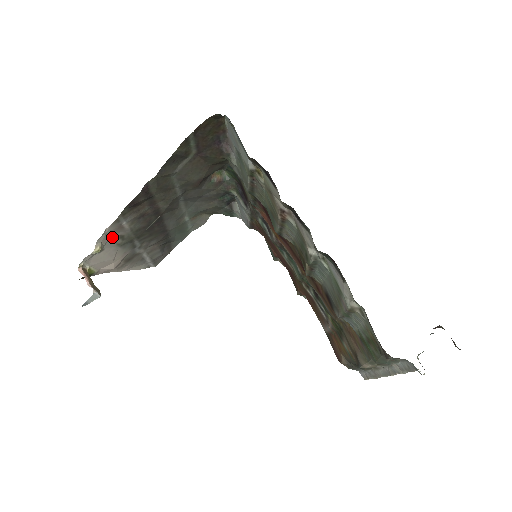
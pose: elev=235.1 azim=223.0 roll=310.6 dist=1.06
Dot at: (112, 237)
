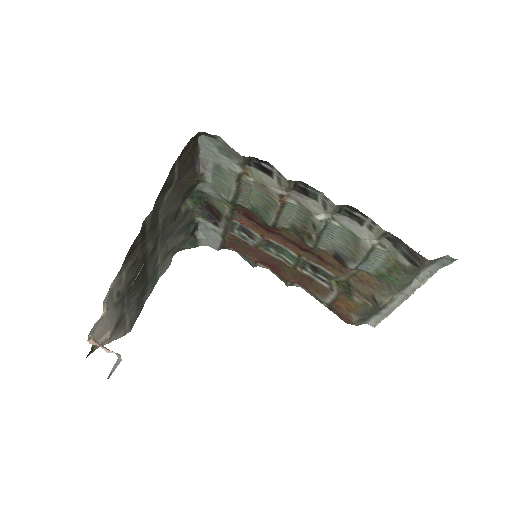
Dot at: (112, 295)
